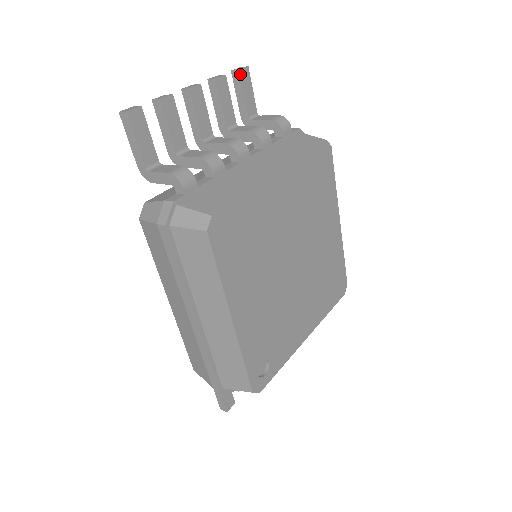
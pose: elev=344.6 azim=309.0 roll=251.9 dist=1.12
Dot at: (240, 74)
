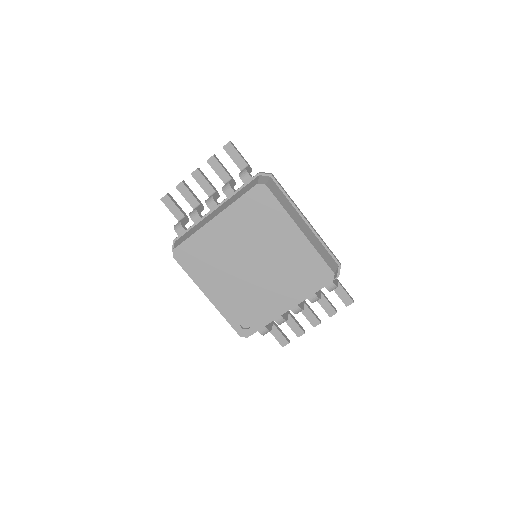
Dot at: (224, 149)
